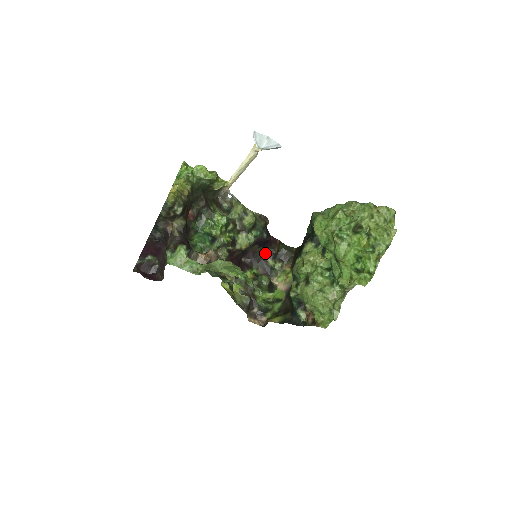
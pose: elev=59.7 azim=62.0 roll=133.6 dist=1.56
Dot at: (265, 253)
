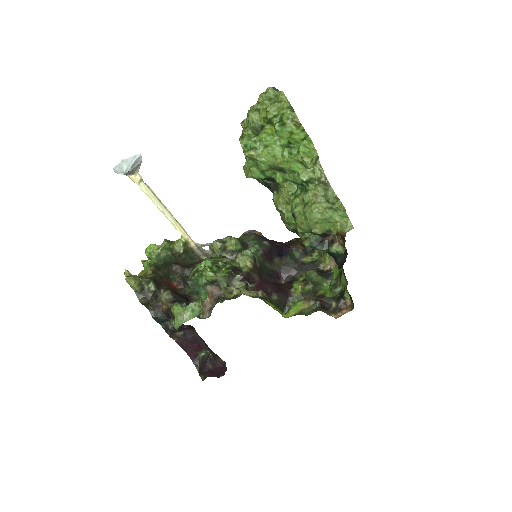
Dot at: (294, 259)
